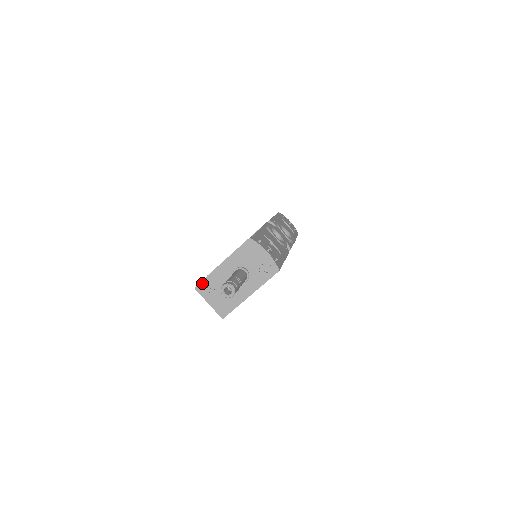
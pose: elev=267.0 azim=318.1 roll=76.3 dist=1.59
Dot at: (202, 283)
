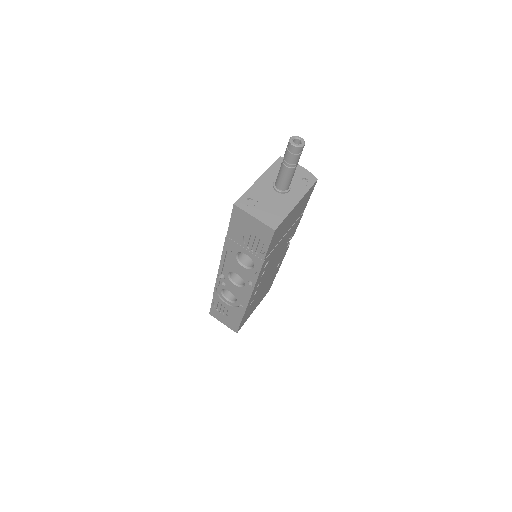
Dot at: (242, 198)
